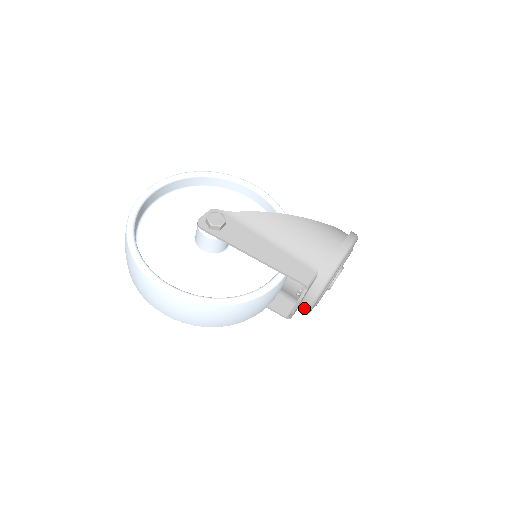
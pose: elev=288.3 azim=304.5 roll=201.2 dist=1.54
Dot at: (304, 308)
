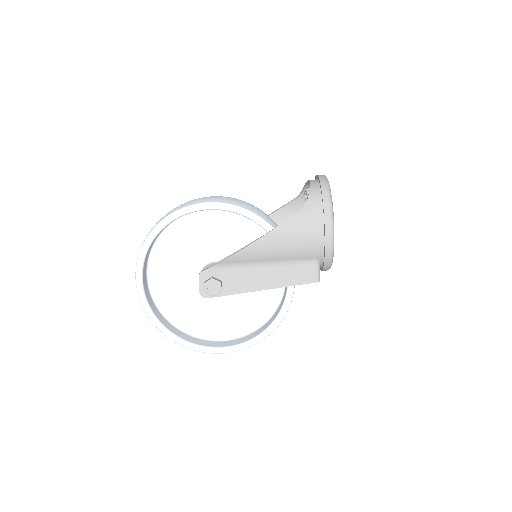
Dot at: occluded
